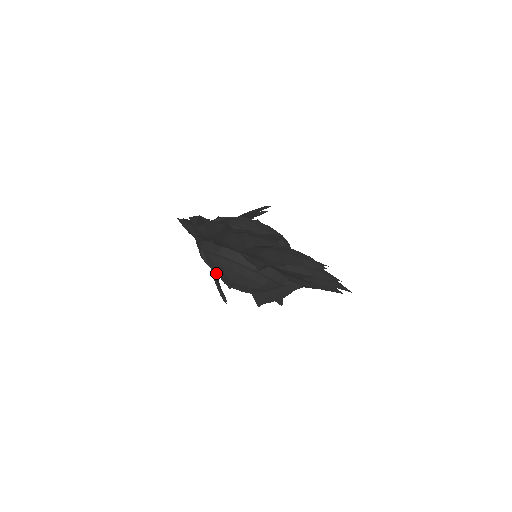
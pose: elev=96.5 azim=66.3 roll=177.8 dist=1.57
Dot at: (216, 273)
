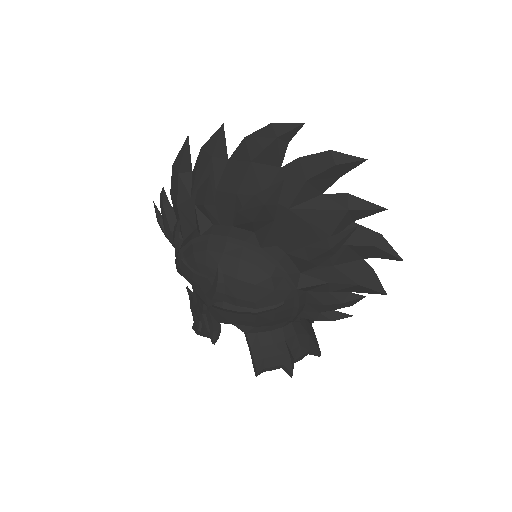
Dot at: (199, 275)
